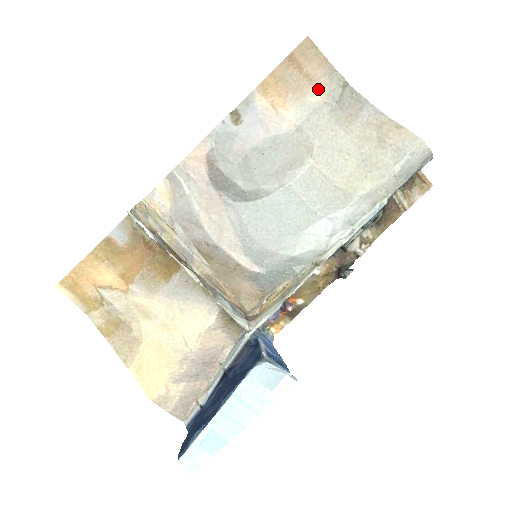
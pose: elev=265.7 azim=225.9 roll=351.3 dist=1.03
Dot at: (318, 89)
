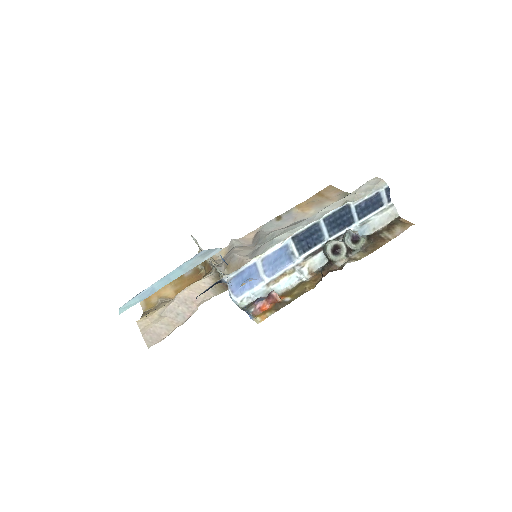
Dot at: (332, 200)
